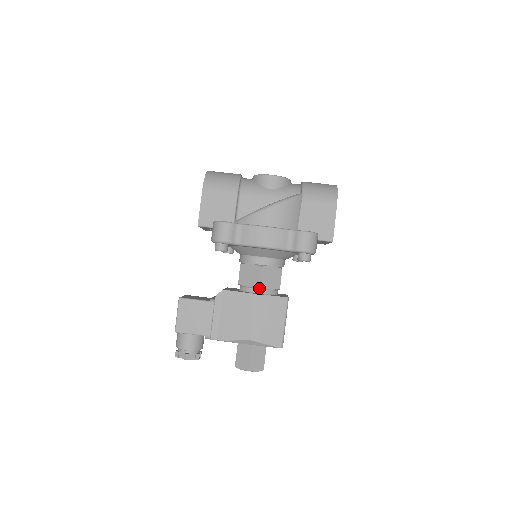
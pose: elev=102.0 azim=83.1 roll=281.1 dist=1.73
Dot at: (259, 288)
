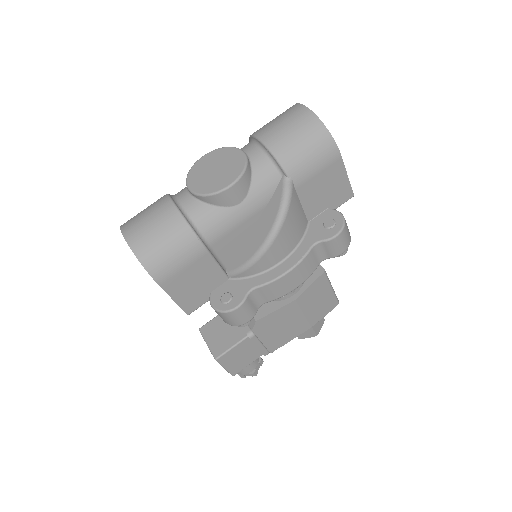
Dot at: (292, 291)
